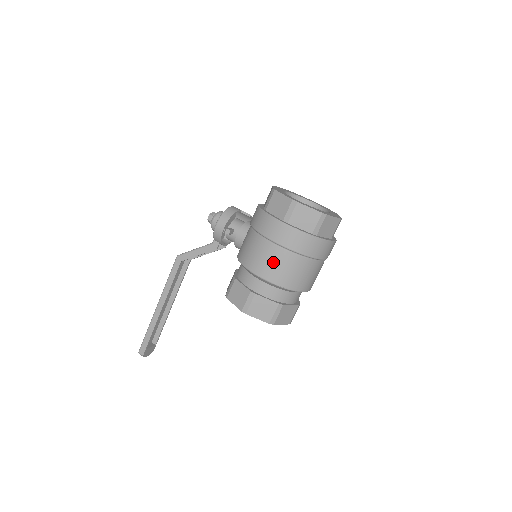
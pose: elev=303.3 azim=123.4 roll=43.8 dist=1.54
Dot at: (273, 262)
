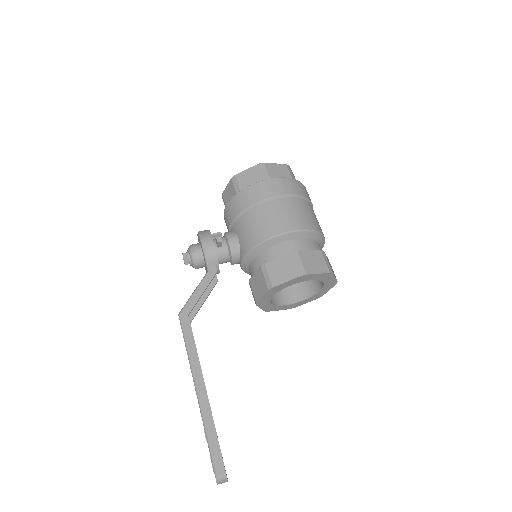
Dot at: (288, 213)
